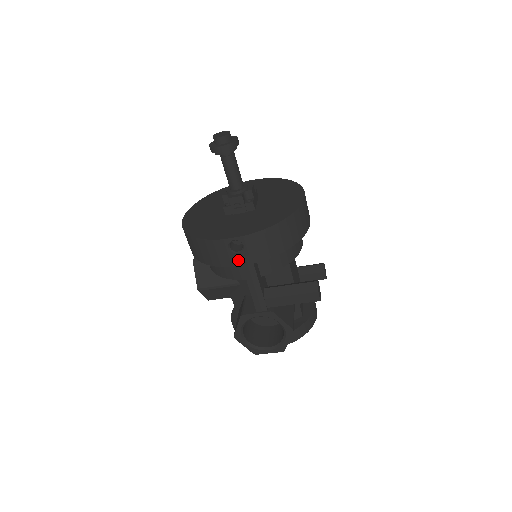
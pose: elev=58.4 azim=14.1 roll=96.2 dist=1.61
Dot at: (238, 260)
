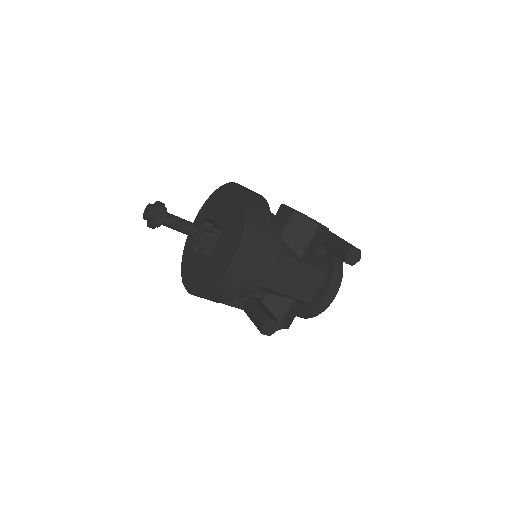
Dot at: occluded
